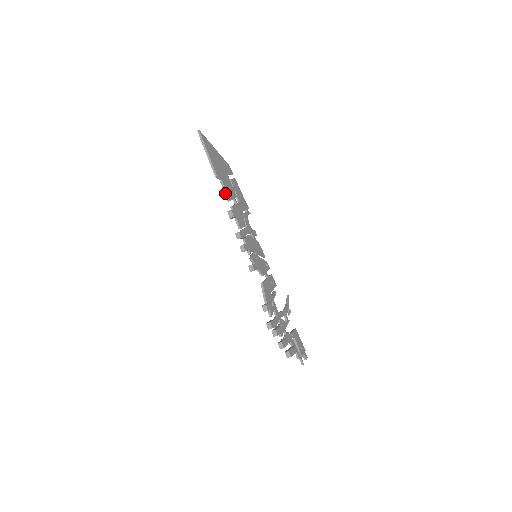
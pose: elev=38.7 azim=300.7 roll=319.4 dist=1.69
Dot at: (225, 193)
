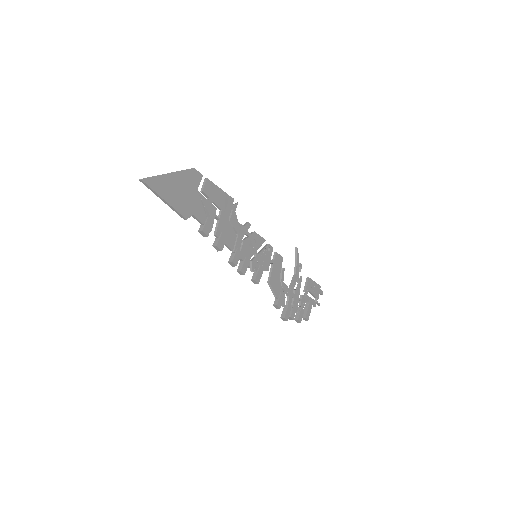
Dot at: (203, 232)
